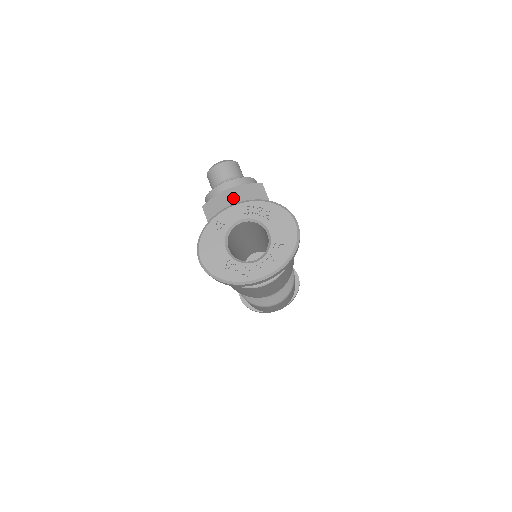
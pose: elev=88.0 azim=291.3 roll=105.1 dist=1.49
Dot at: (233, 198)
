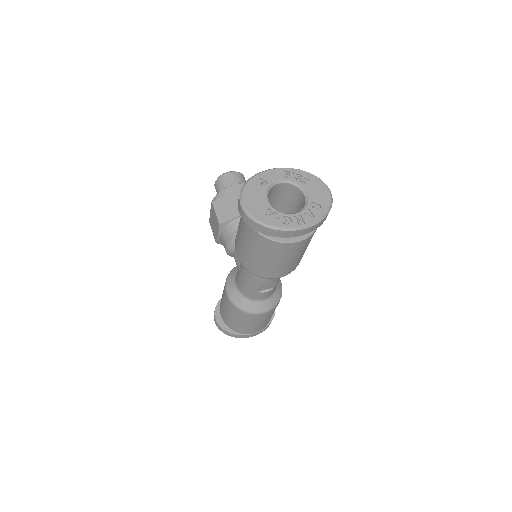
Dot at: occluded
